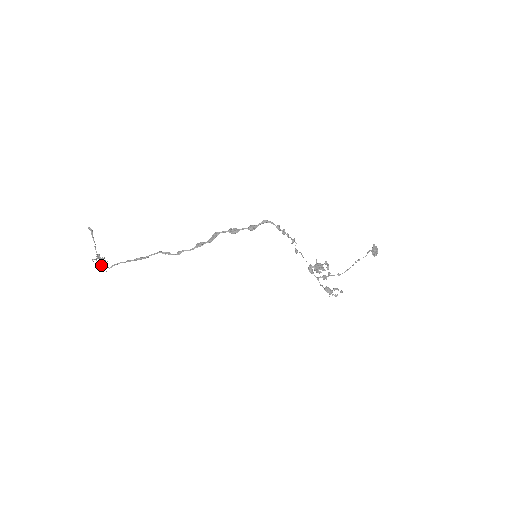
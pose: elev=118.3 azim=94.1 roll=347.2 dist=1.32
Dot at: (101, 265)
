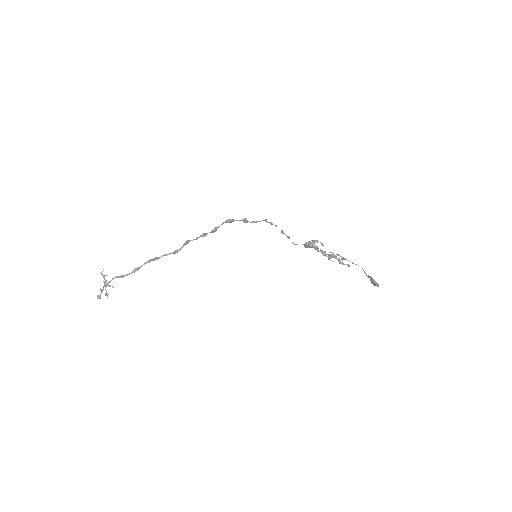
Dot at: (107, 283)
